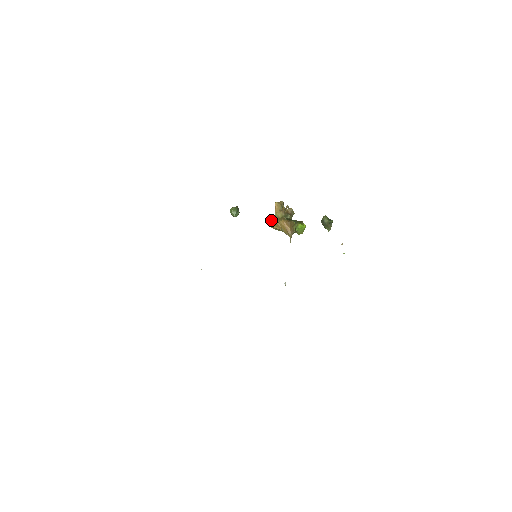
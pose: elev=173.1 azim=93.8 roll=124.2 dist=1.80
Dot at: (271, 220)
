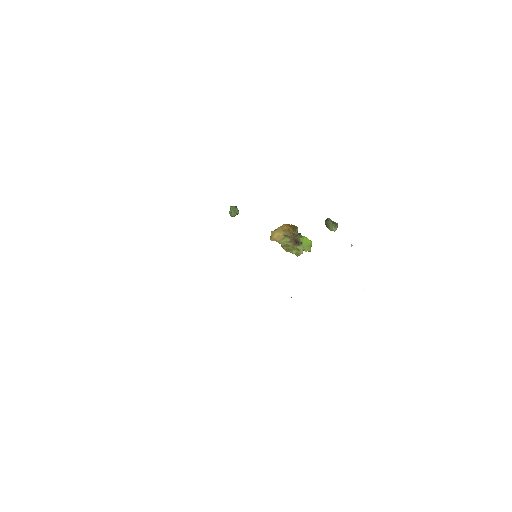
Dot at: occluded
